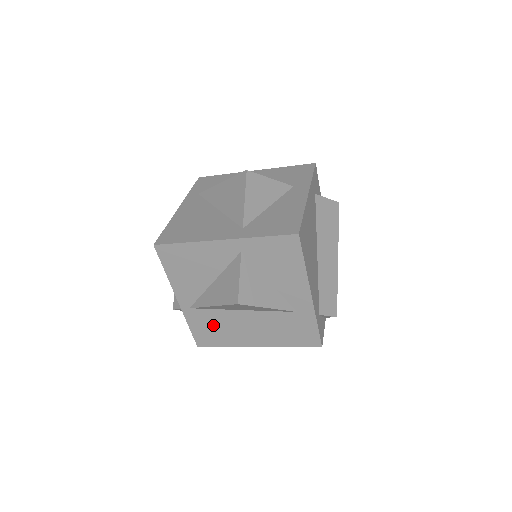
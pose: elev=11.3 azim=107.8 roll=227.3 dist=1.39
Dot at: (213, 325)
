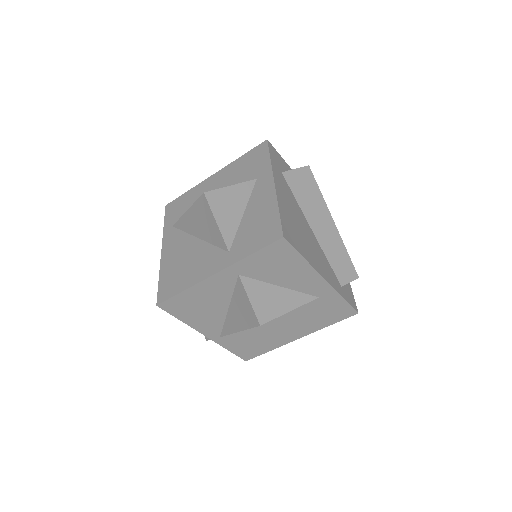
Dot at: (249, 340)
